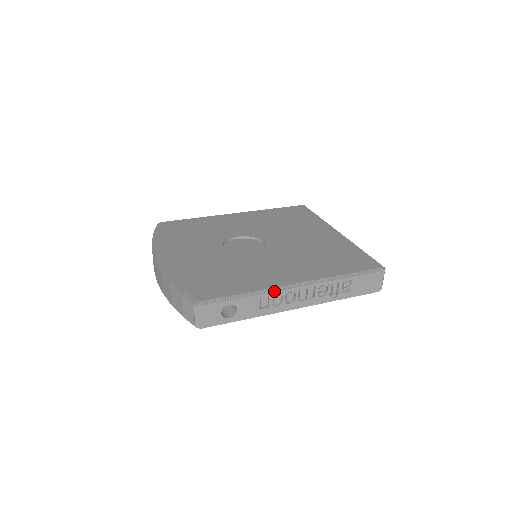
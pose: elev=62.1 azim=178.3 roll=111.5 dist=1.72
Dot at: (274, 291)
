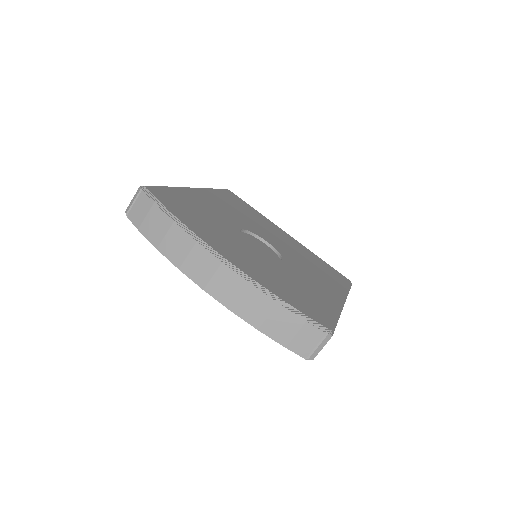
Dot at: (341, 311)
